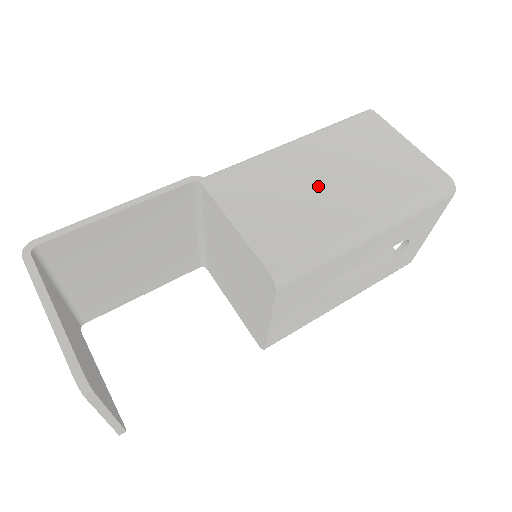
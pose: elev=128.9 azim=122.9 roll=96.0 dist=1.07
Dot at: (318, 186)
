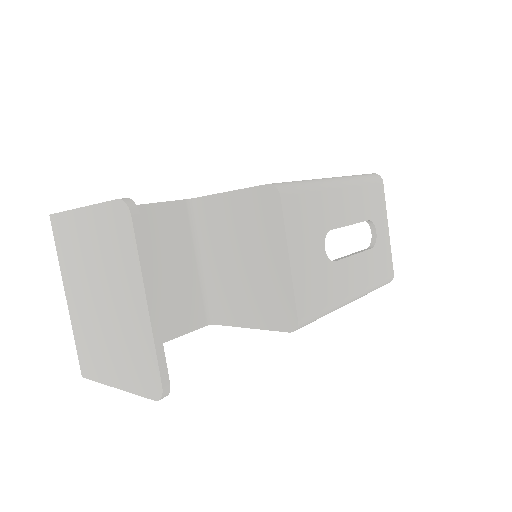
Dot at: occluded
